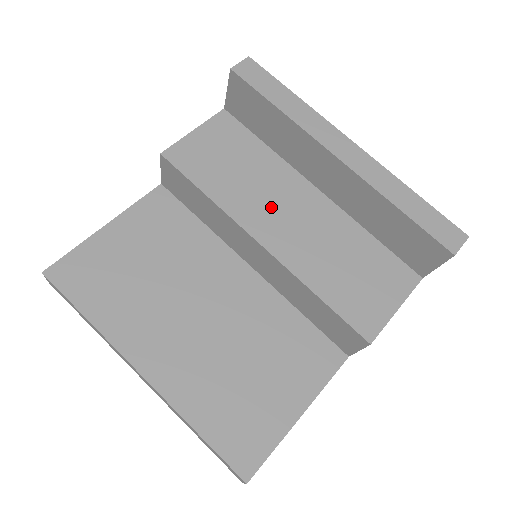
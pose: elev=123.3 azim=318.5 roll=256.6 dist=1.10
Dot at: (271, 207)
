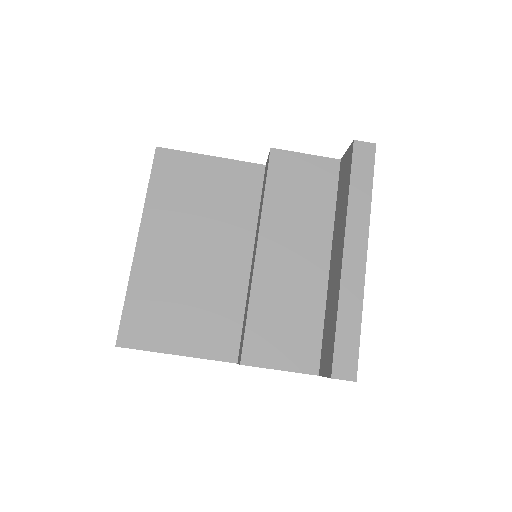
Dot at: (289, 239)
